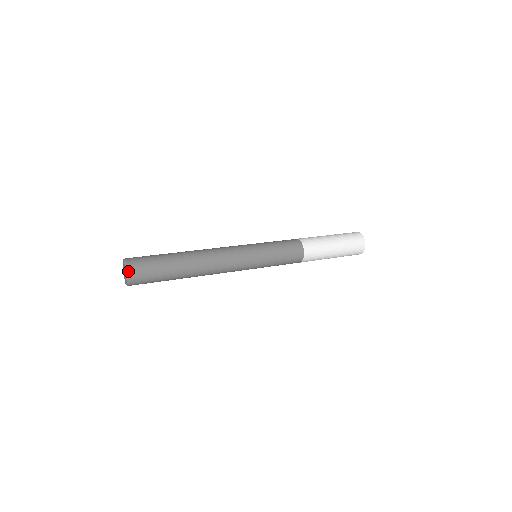
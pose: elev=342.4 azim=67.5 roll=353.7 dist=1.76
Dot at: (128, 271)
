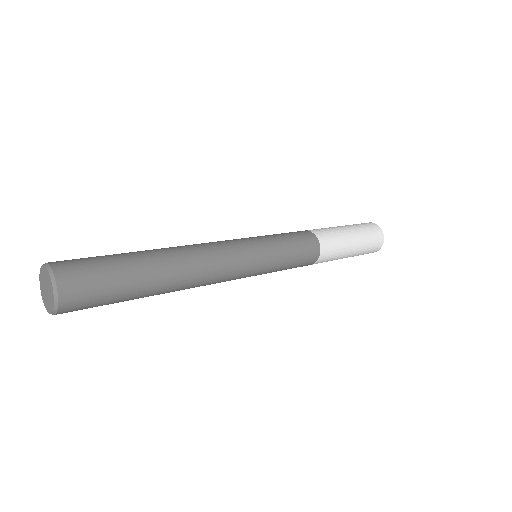
Dot at: (59, 298)
